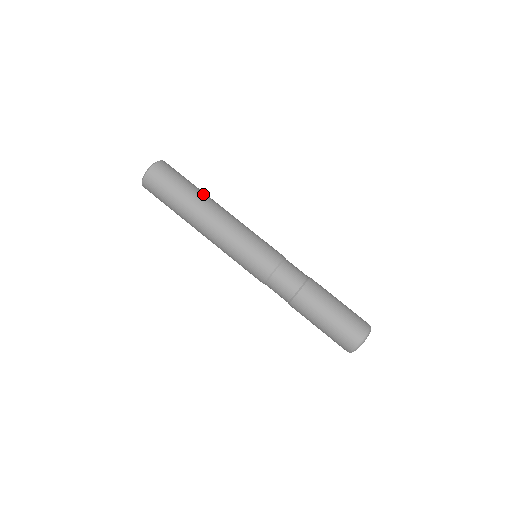
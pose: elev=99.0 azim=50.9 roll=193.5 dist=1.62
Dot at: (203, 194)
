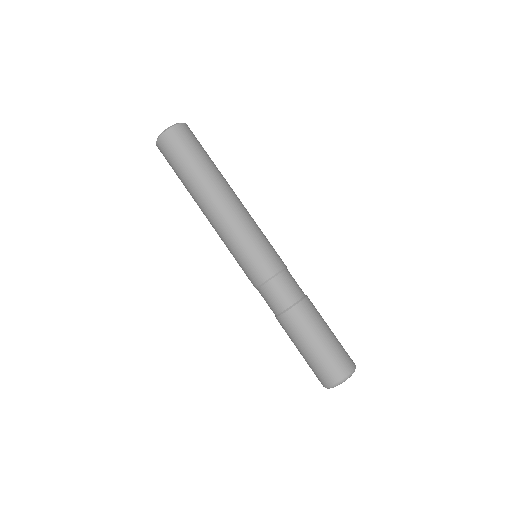
Dot at: occluded
